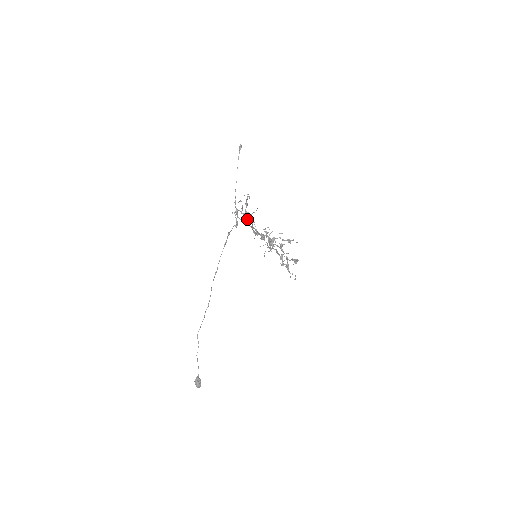
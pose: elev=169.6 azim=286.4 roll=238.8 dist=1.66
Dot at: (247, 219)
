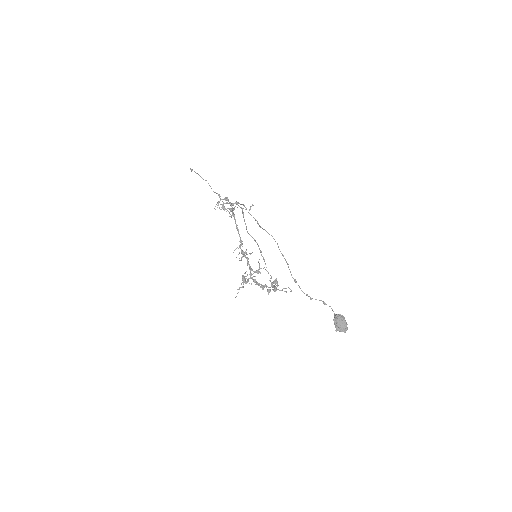
Dot at: (233, 214)
